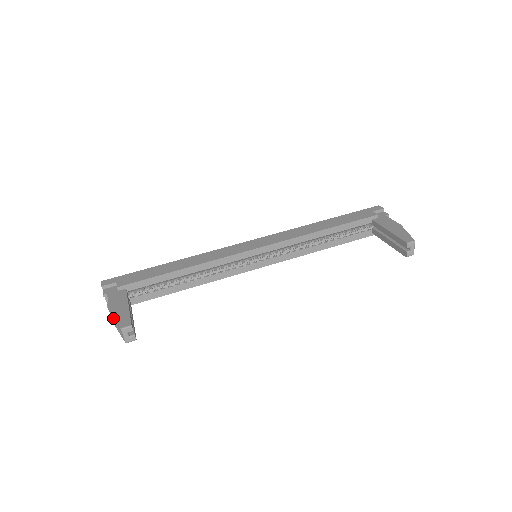
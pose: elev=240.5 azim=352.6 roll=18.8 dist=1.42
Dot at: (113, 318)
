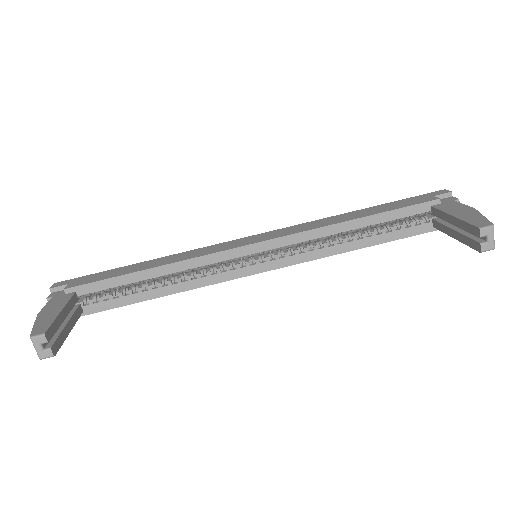
Dot at: occluded
